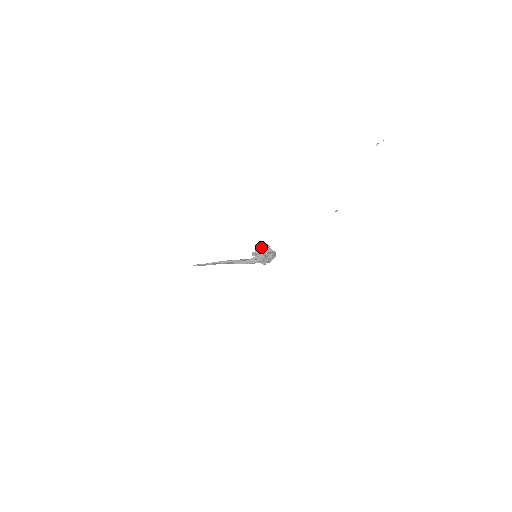
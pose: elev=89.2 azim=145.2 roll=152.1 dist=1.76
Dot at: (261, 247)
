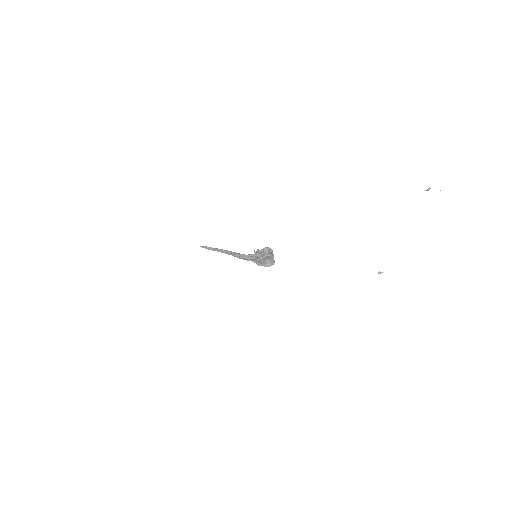
Dot at: occluded
